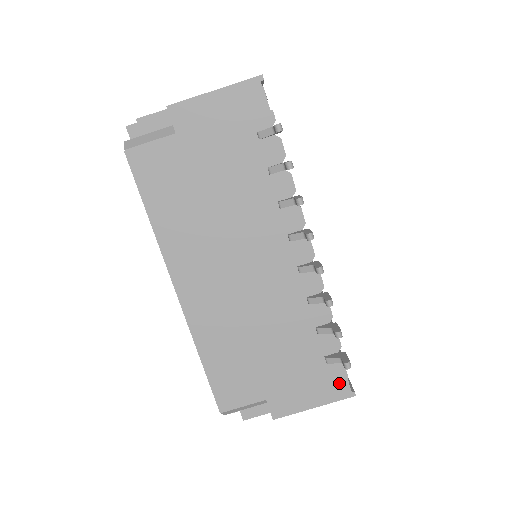
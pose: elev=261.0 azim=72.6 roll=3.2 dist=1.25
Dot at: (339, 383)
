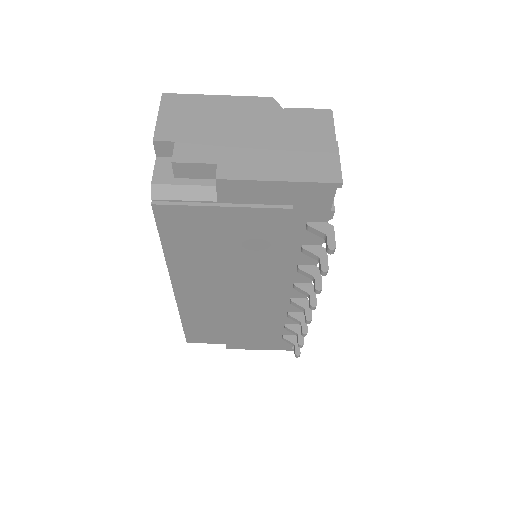
Dot at: (285, 345)
